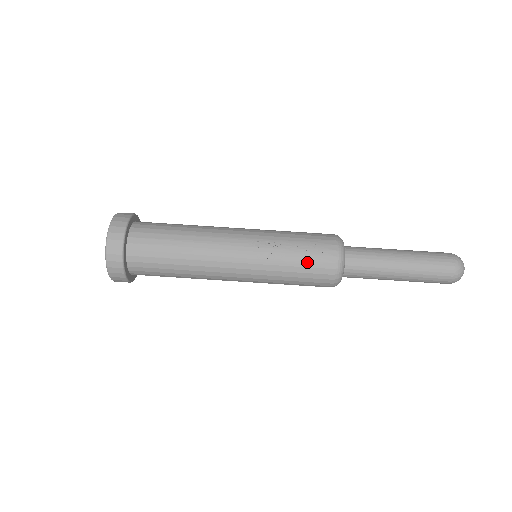
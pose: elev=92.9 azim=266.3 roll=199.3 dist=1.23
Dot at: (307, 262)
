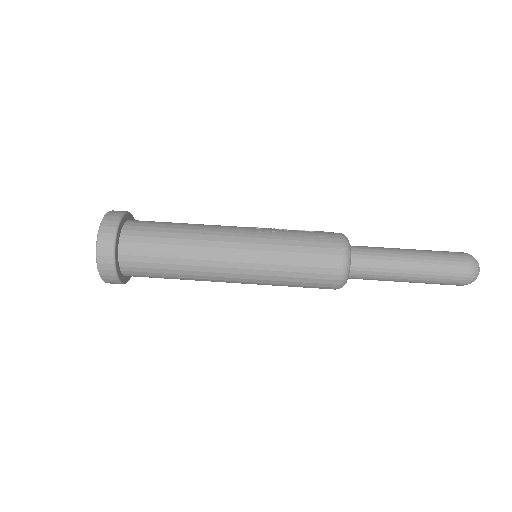
Dot at: (310, 237)
